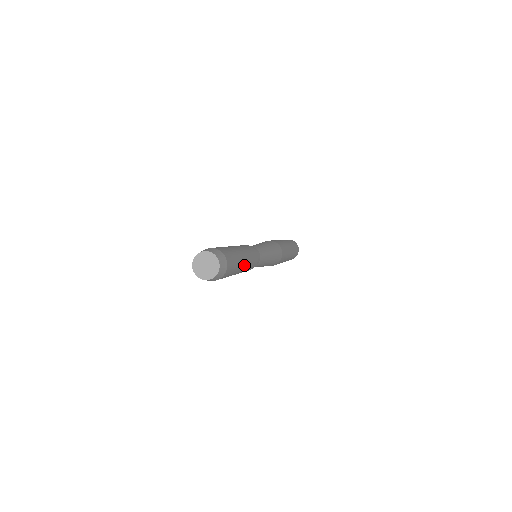
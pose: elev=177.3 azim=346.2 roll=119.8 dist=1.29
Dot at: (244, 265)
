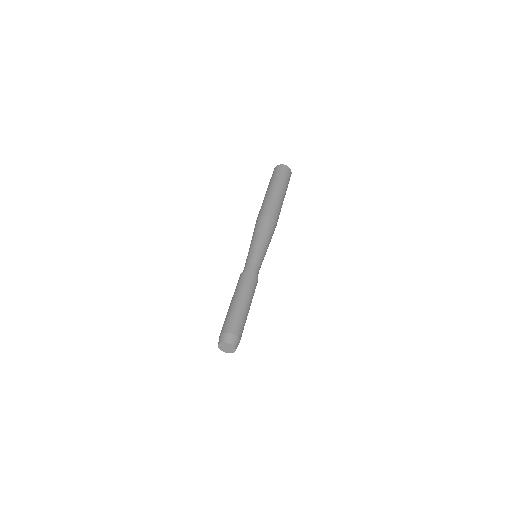
Dot at: (248, 304)
